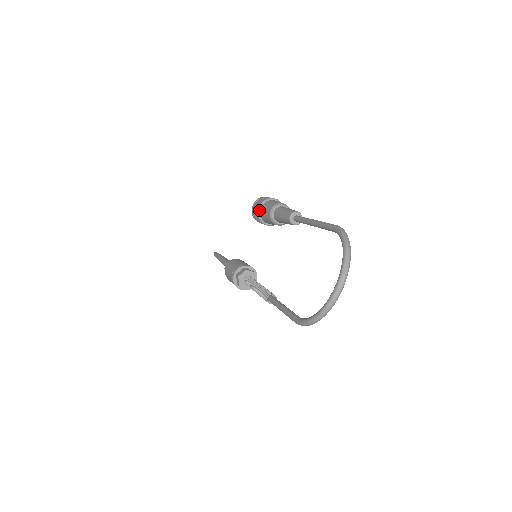
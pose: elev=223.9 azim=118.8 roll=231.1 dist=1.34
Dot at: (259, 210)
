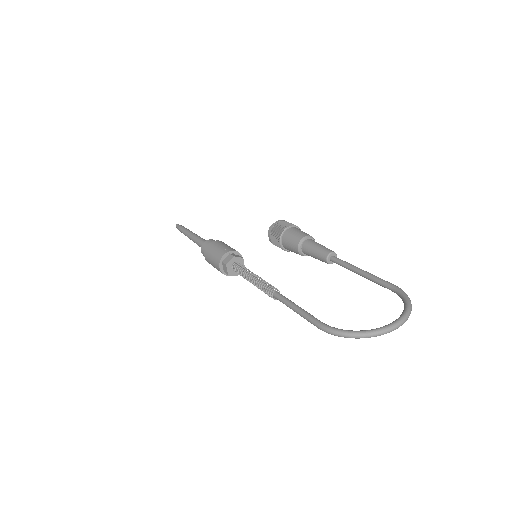
Dot at: (288, 228)
